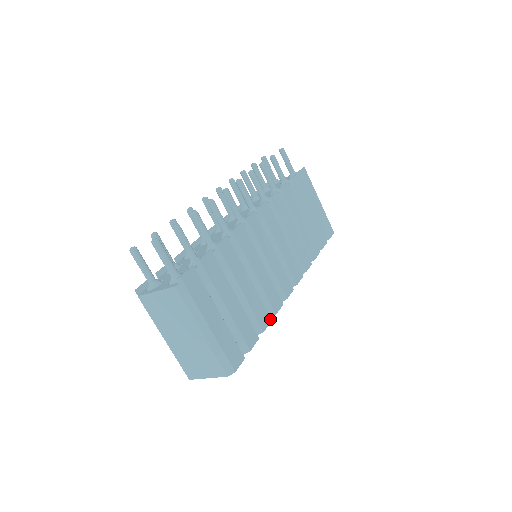
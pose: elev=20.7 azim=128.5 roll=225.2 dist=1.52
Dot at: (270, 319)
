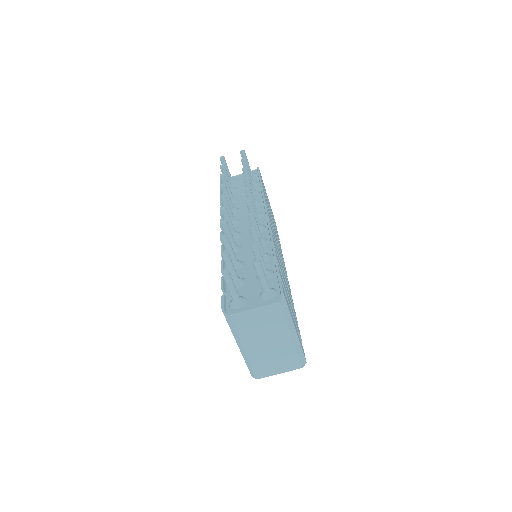
Dot at: occluded
